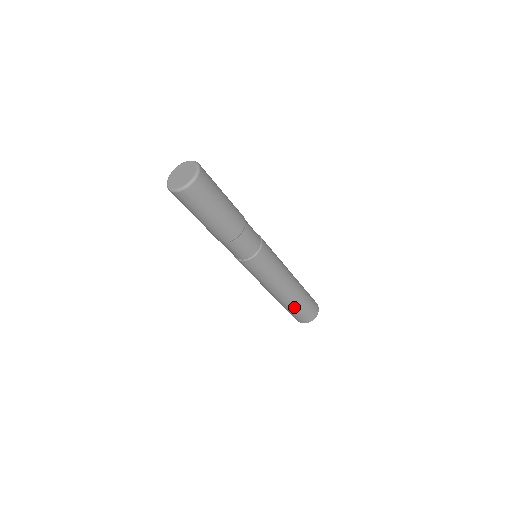
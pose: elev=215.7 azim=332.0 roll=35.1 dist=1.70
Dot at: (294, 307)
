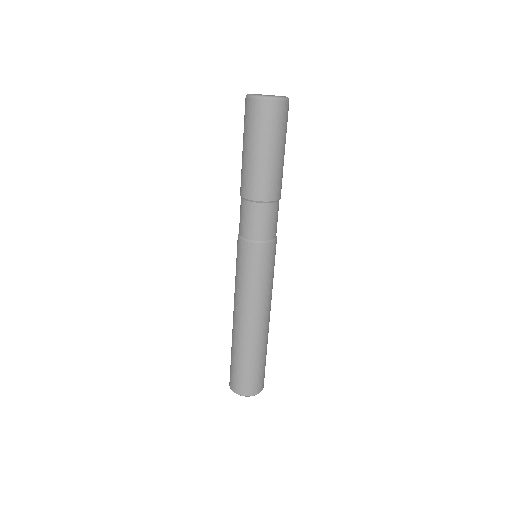
Dot at: (252, 356)
